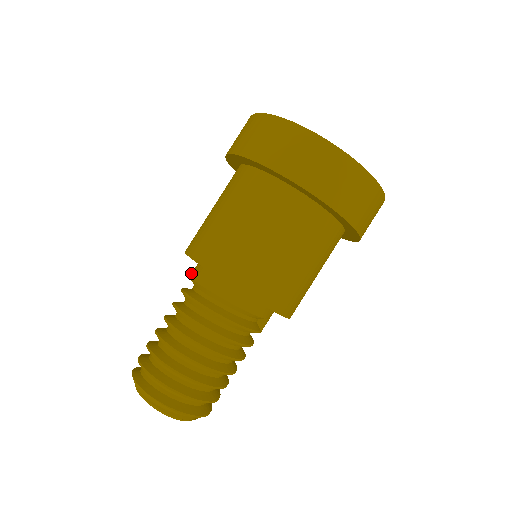
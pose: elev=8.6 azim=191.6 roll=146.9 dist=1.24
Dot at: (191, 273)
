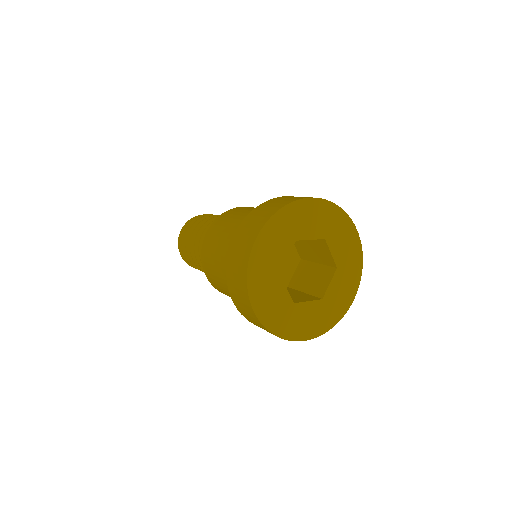
Dot at: occluded
